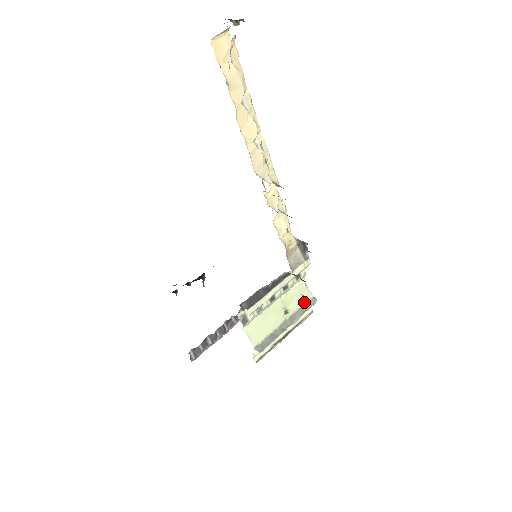
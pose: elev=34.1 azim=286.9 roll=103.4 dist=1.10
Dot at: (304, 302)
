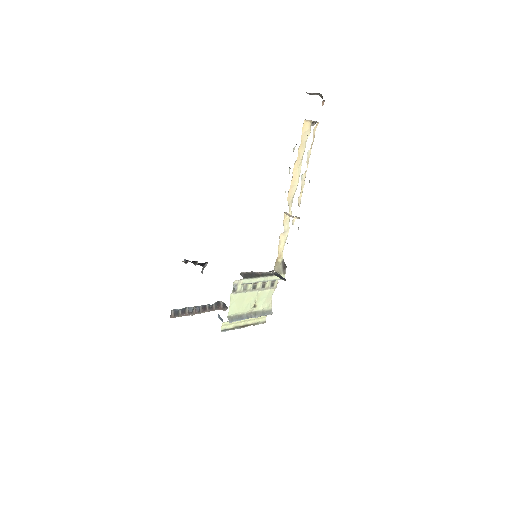
Dot at: (266, 308)
